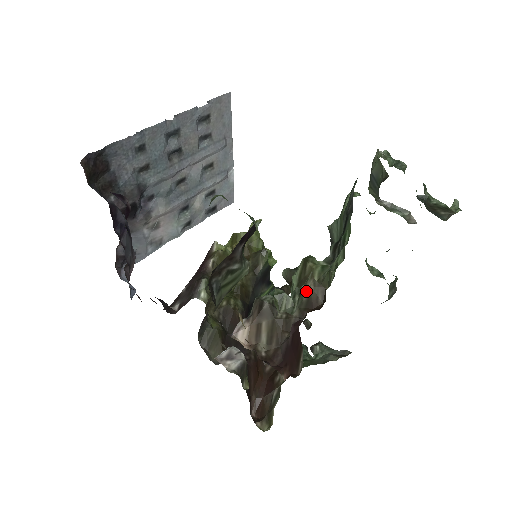
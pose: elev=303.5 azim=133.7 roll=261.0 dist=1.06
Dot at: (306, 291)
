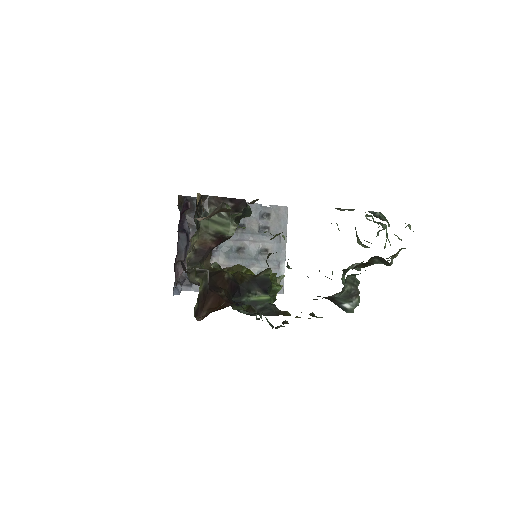
Dot at: occluded
